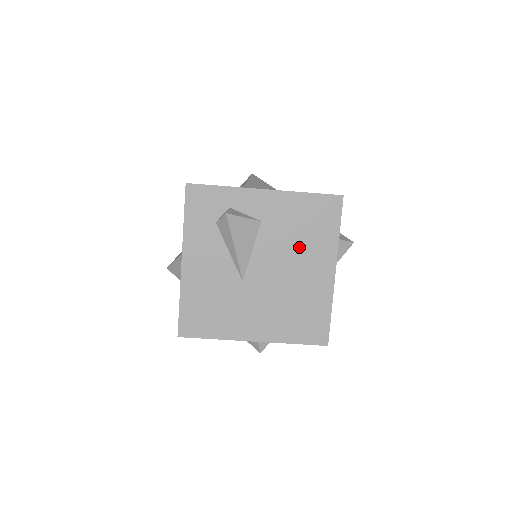
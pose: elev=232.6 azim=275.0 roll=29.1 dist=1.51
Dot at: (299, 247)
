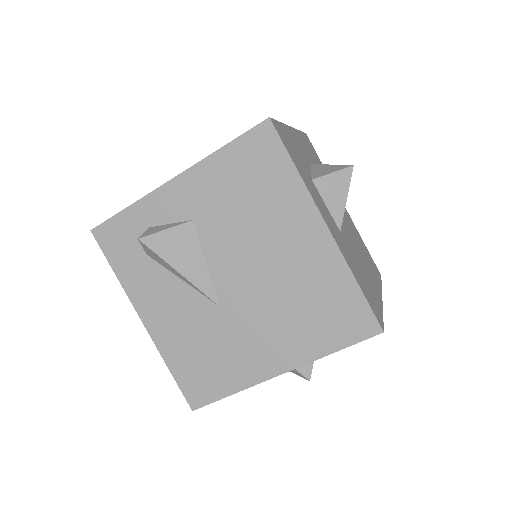
Dot at: (258, 223)
